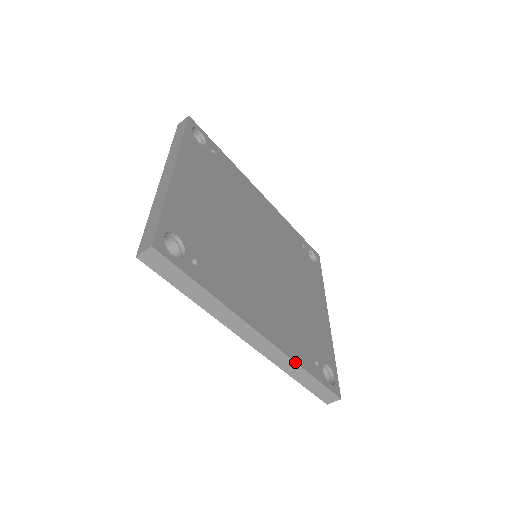
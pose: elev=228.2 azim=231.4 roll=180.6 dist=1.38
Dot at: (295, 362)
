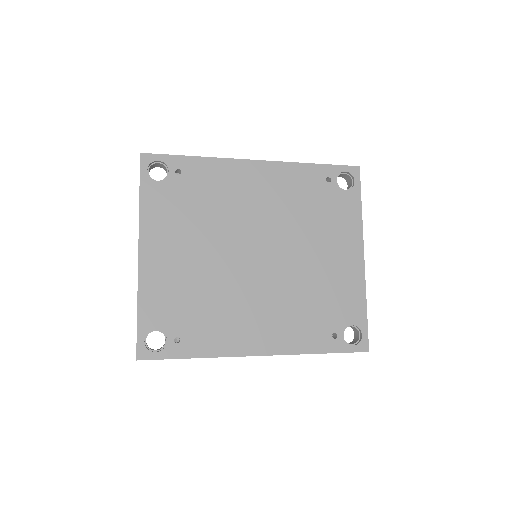
Dot at: occluded
